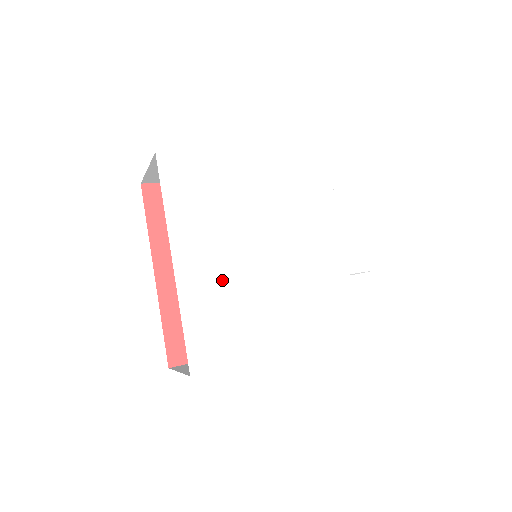
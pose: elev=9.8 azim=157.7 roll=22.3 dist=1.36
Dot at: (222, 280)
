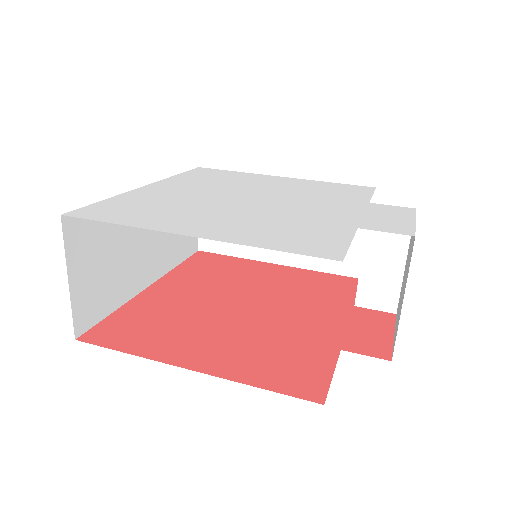
Dot at: (178, 197)
